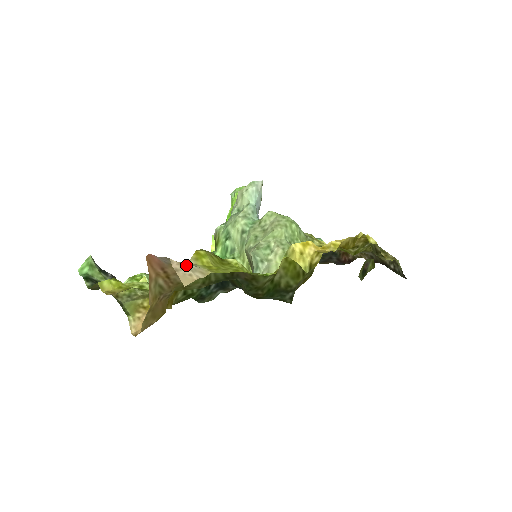
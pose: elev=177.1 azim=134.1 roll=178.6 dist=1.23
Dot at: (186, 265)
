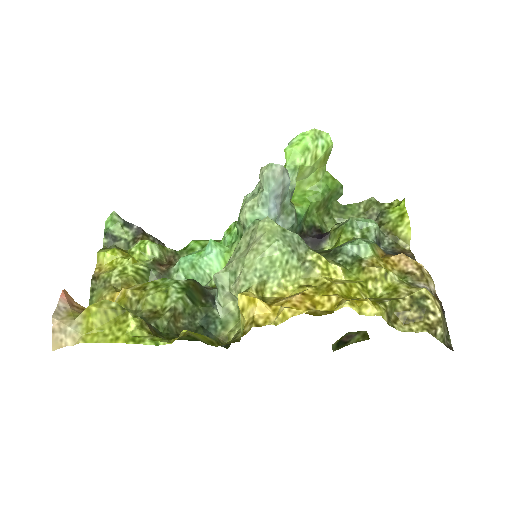
Dot at: (65, 327)
